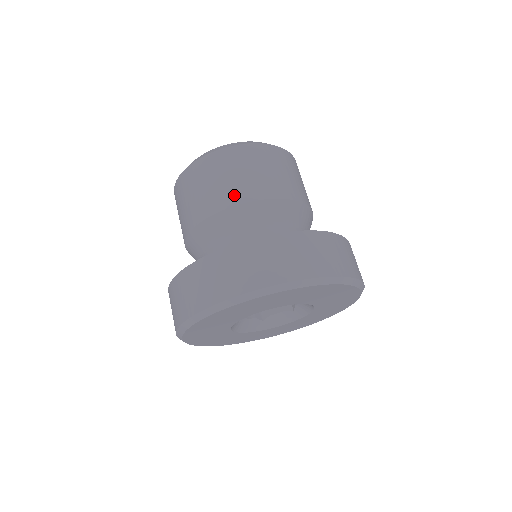
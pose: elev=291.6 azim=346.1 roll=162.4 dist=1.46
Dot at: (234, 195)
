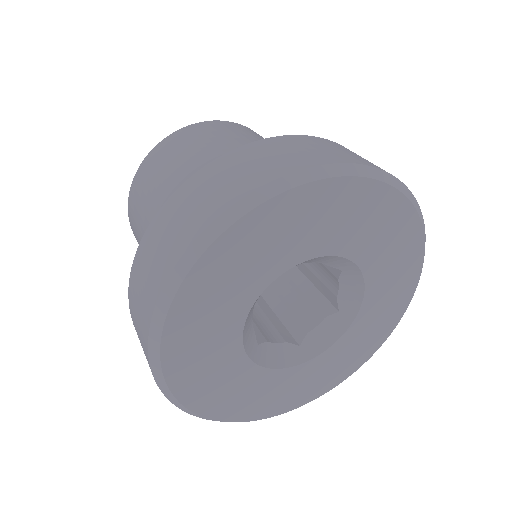
Dot at: (191, 162)
